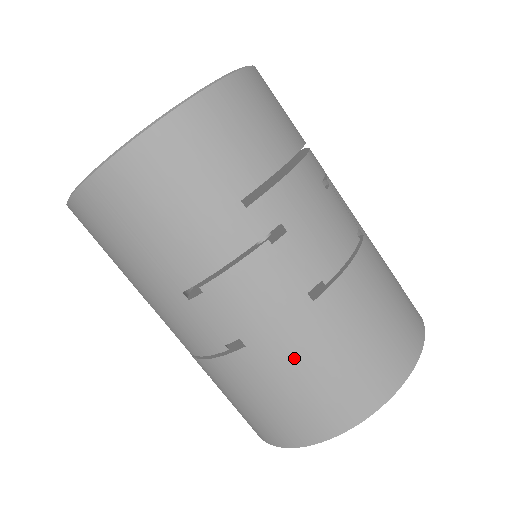
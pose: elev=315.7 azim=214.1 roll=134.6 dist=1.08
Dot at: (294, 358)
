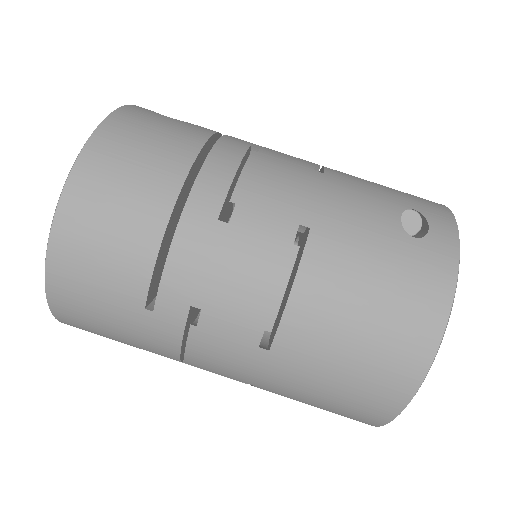
Dot at: (292, 389)
